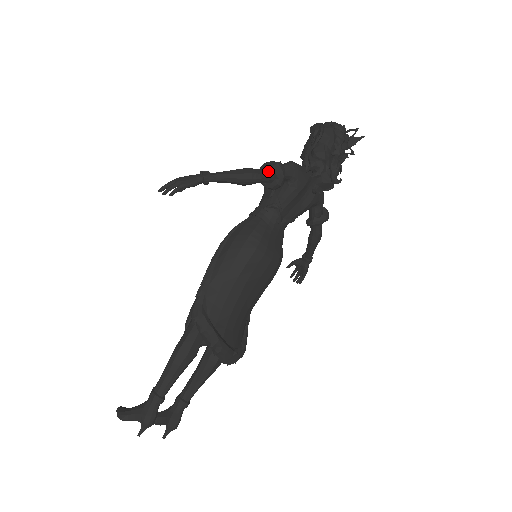
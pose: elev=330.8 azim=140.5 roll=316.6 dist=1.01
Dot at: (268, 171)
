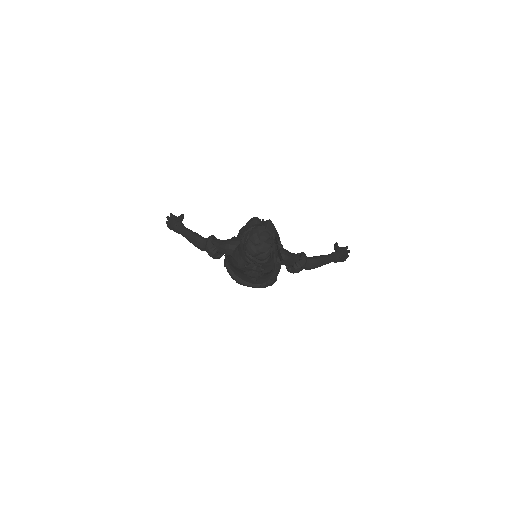
Dot at: occluded
